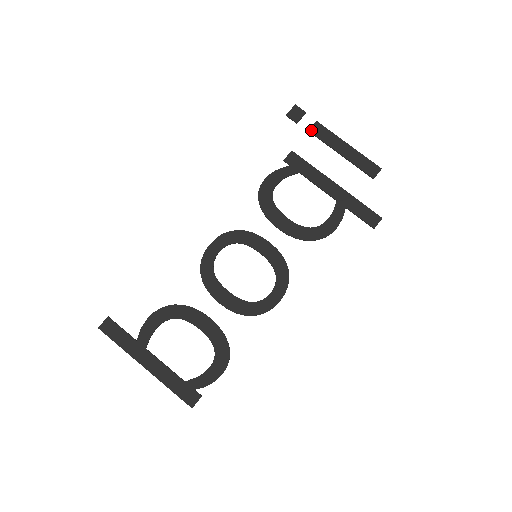
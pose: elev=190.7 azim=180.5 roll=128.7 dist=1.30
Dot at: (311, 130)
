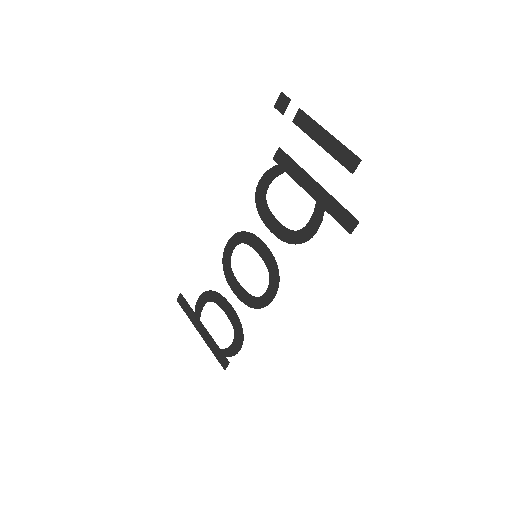
Dot at: (294, 121)
